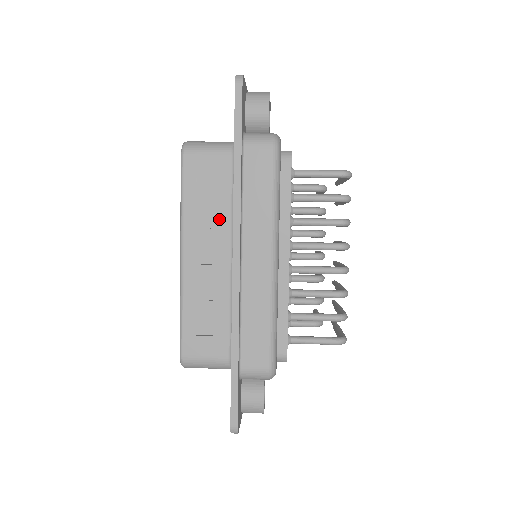
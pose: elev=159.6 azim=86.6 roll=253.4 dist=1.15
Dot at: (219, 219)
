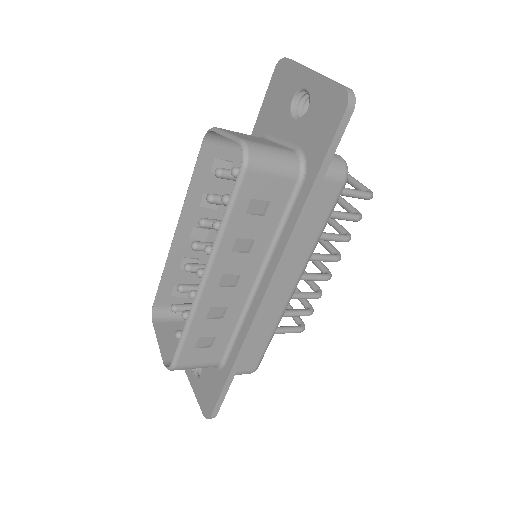
Dot at: (258, 244)
